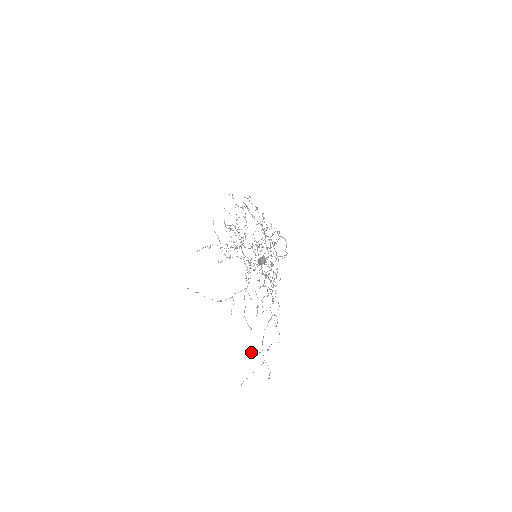
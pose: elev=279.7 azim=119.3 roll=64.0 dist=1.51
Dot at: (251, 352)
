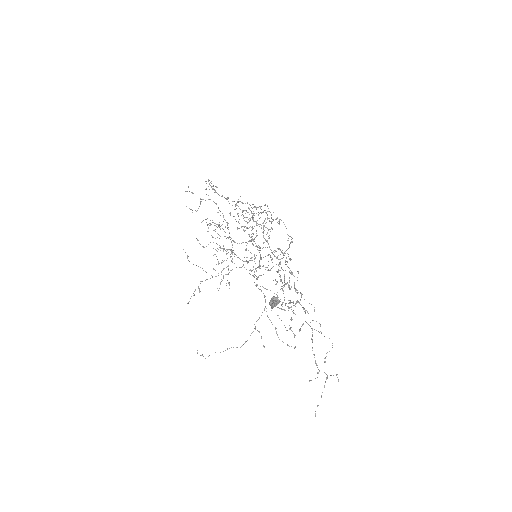
Dot at: (309, 381)
